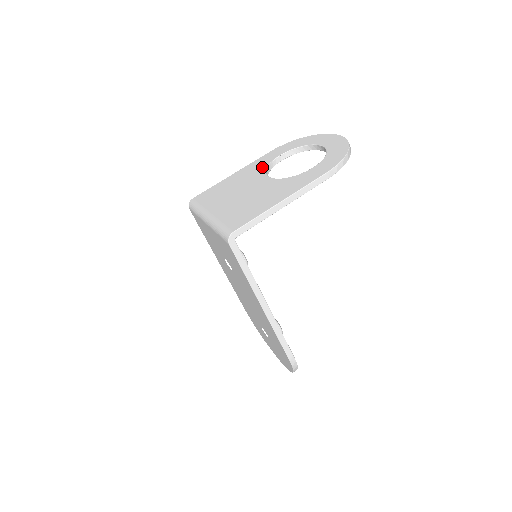
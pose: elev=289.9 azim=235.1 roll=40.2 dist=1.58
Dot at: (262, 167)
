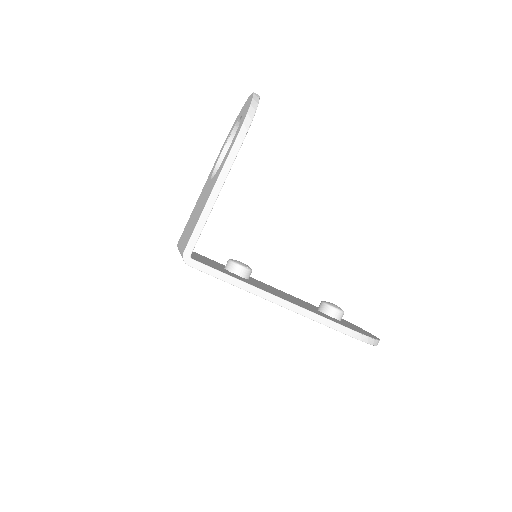
Dot at: (211, 174)
